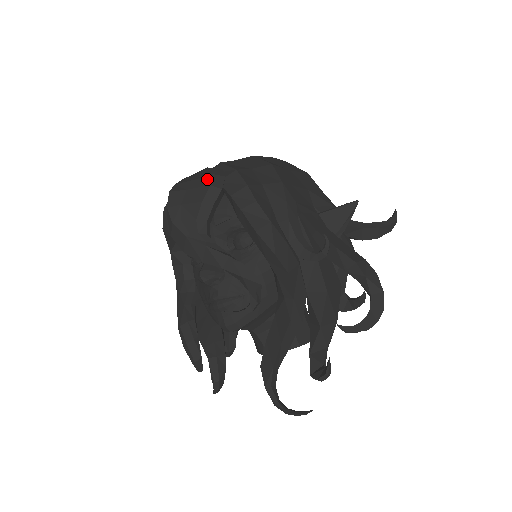
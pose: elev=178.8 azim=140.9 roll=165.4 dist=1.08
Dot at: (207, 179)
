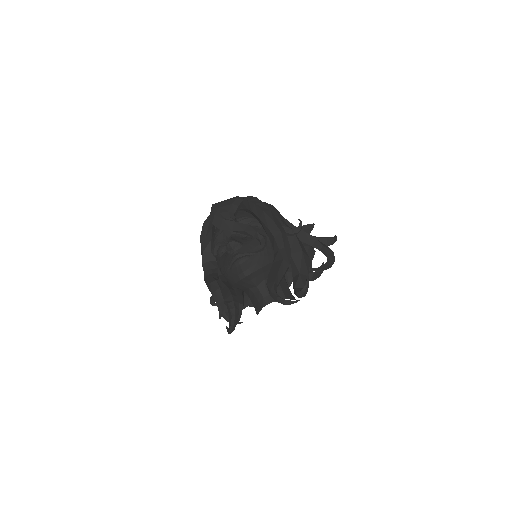
Dot at: (234, 197)
